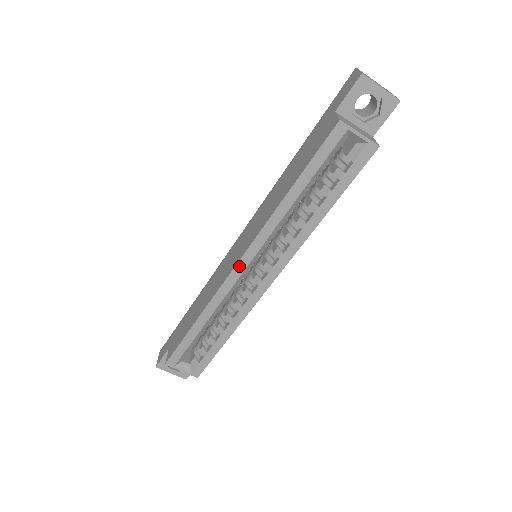
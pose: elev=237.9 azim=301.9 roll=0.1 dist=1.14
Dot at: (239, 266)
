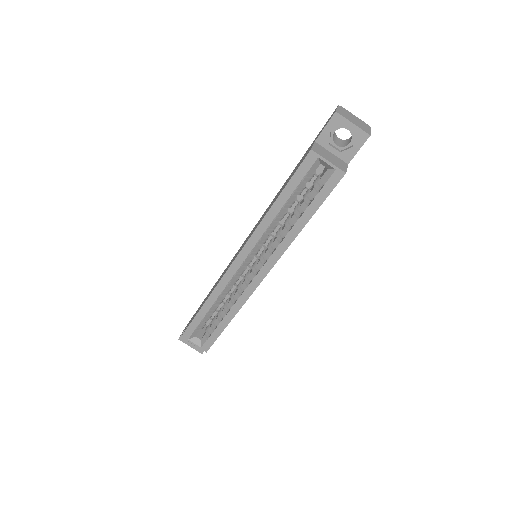
Dot at: (236, 262)
